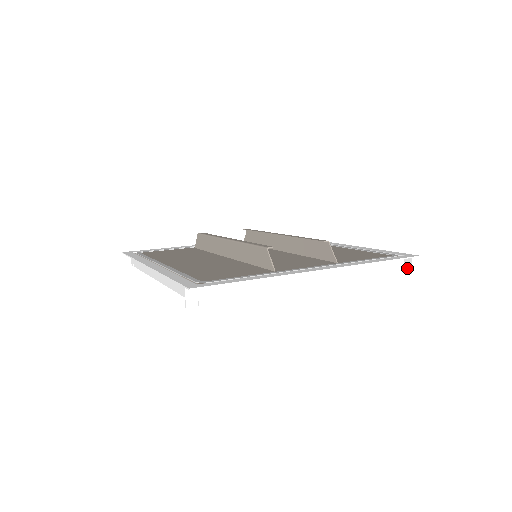
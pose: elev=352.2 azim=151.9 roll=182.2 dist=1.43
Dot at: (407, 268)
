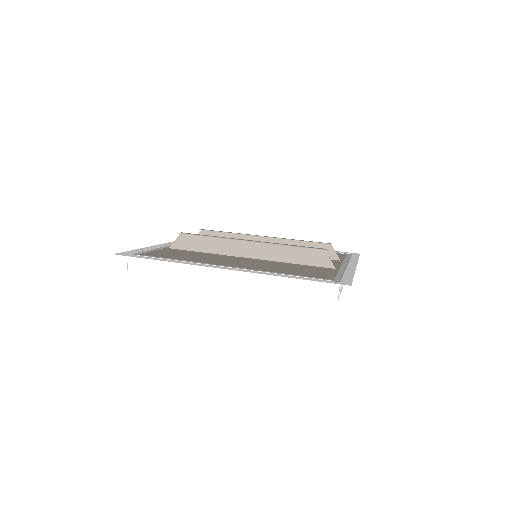
Dot at: occluded
